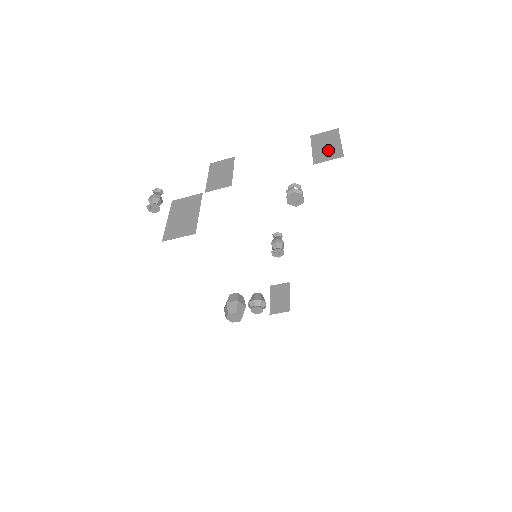
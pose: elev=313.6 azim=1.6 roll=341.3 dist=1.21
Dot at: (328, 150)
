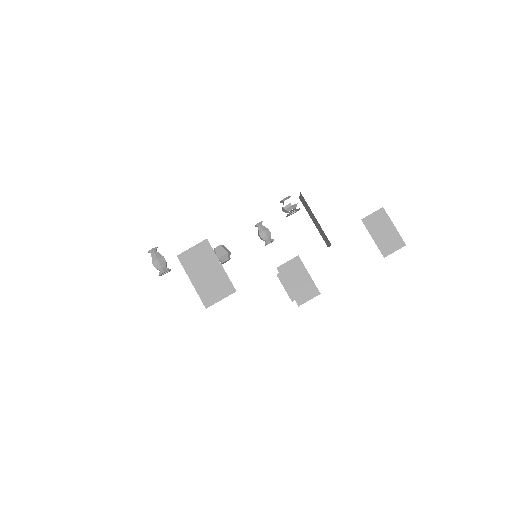
Dot at: (388, 238)
